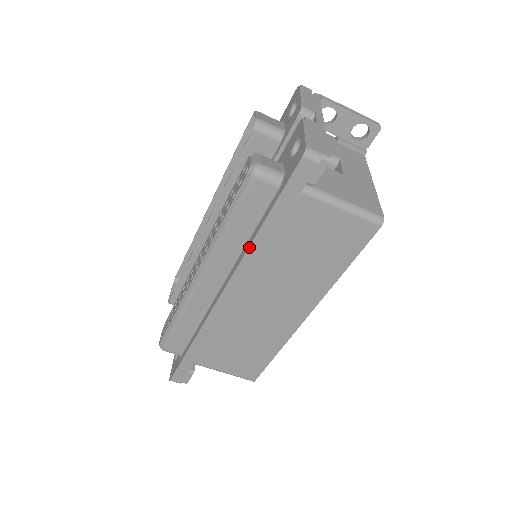
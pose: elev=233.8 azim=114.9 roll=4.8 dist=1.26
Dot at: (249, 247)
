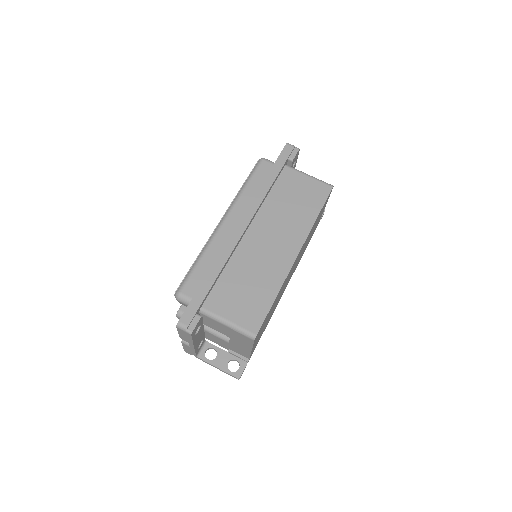
Dot at: (259, 189)
